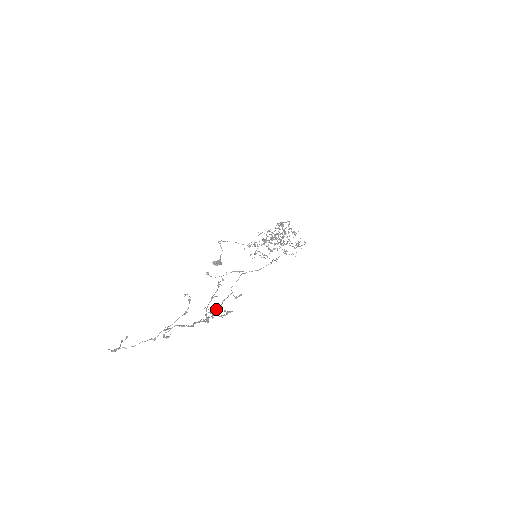
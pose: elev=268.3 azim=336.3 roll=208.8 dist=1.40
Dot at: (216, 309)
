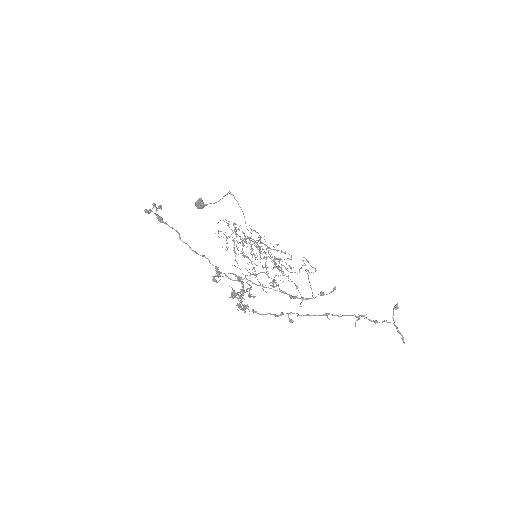
Dot at: occluded
